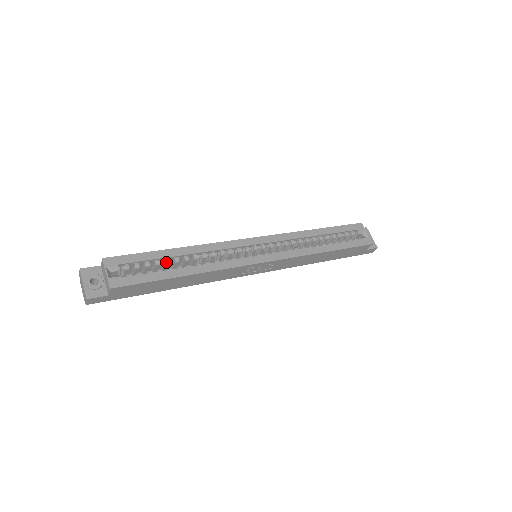
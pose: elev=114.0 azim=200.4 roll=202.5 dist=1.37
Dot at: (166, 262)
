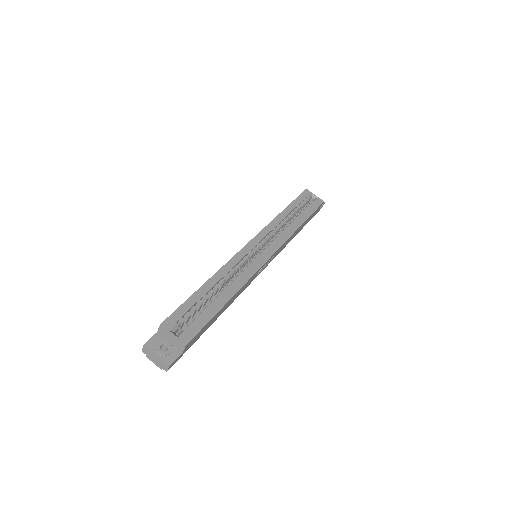
Dot at: (206, 299)
